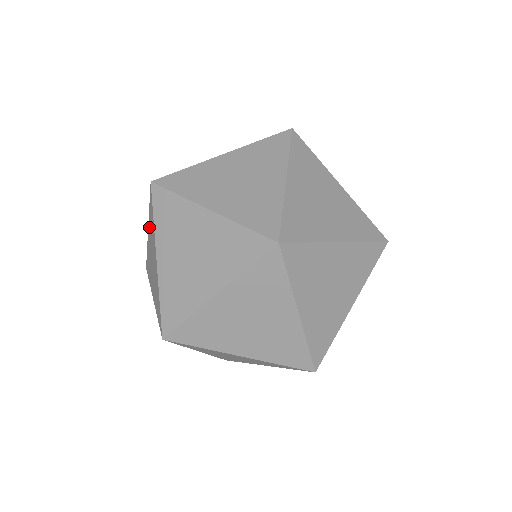
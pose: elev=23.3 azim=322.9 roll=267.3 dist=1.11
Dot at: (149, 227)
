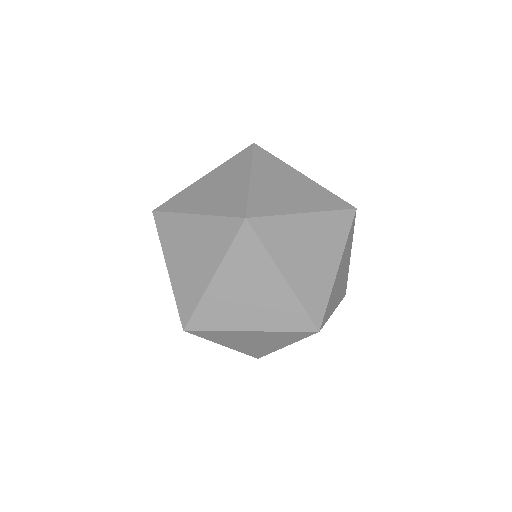
Dot at: occluded
